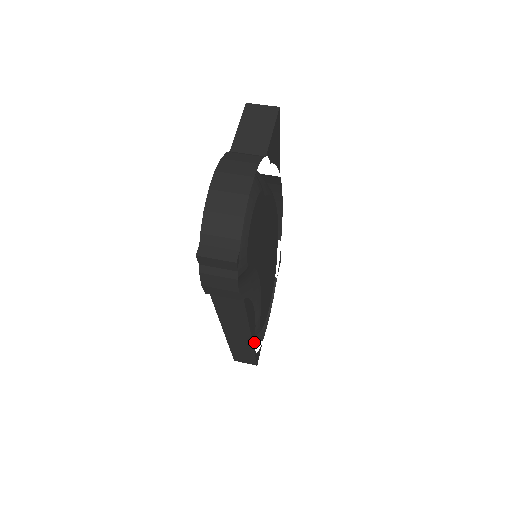
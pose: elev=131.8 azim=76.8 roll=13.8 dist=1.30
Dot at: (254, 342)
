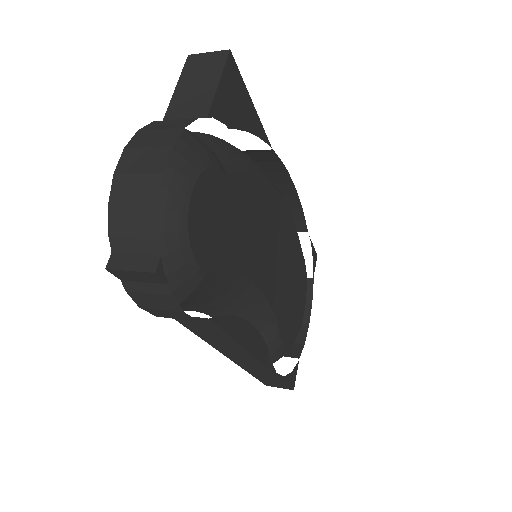
Dot at: (272, 365)
